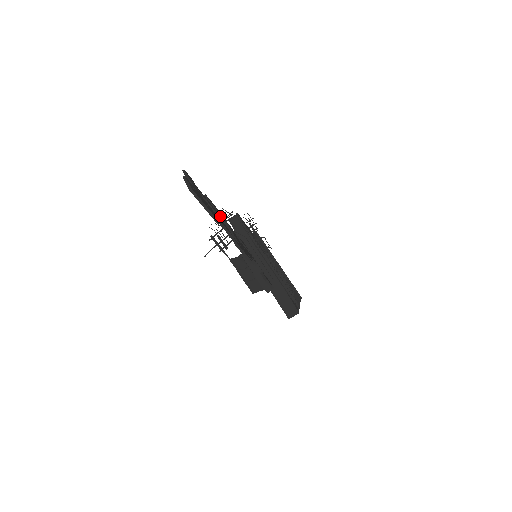
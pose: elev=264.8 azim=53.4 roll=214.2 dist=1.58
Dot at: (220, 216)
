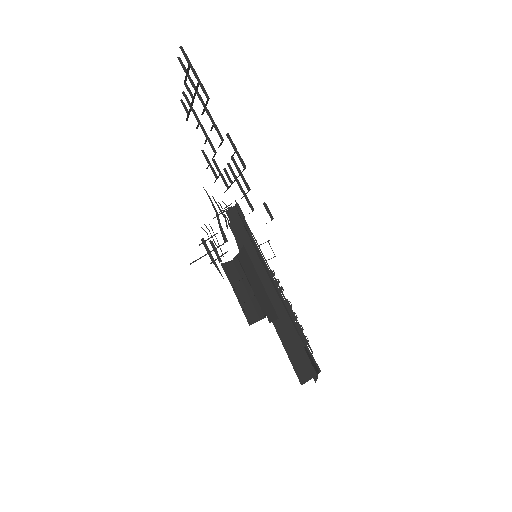
Dot at: occluded
